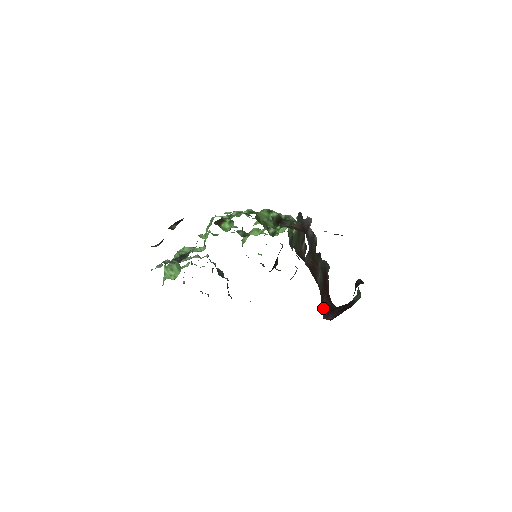
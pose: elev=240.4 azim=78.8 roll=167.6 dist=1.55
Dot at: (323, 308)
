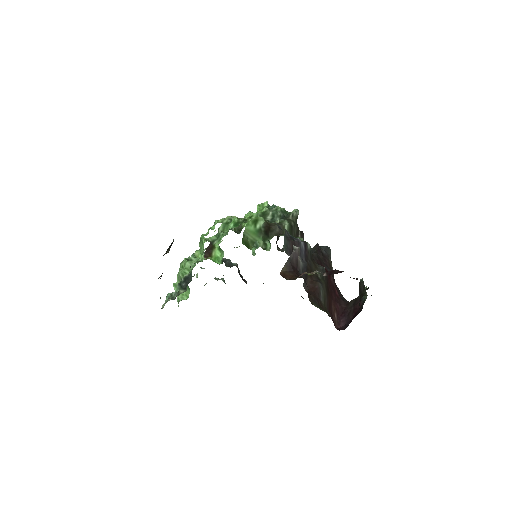
Dot at: (333, 317)
